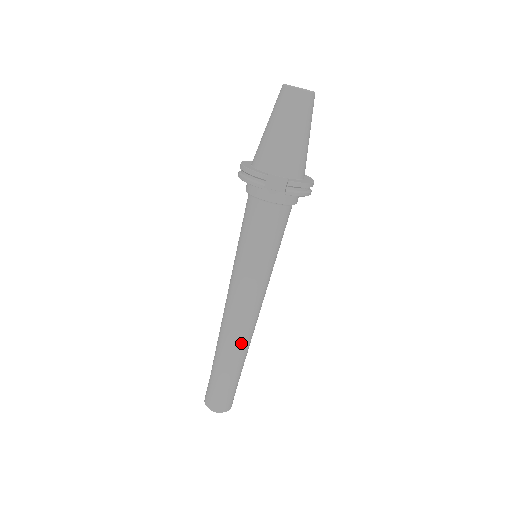
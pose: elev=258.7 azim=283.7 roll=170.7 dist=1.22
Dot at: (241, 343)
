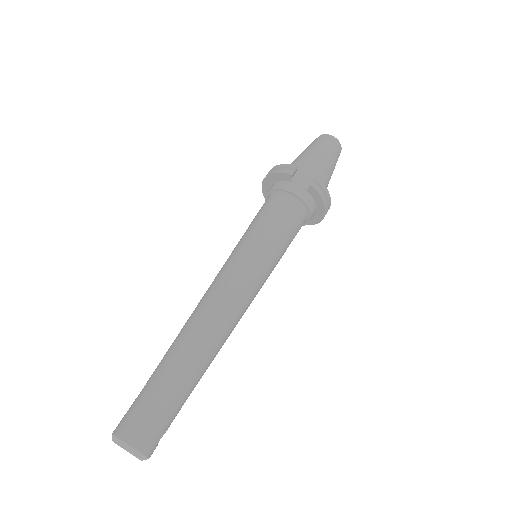
Dot at: (209, 338)
